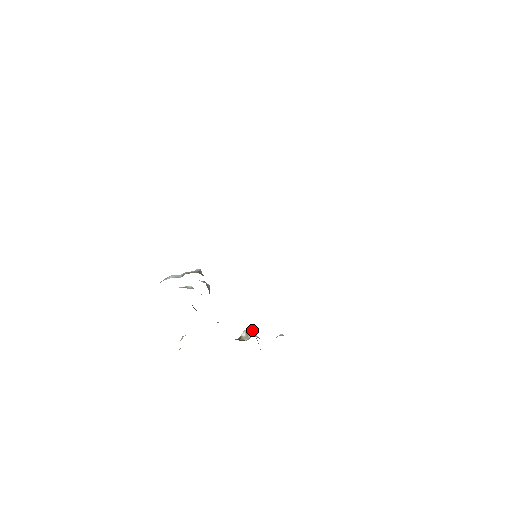
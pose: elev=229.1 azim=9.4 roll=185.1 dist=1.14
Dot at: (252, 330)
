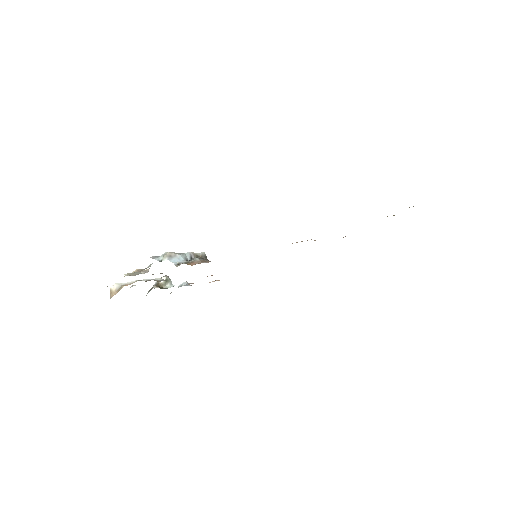
Dot at: (168, 277)
